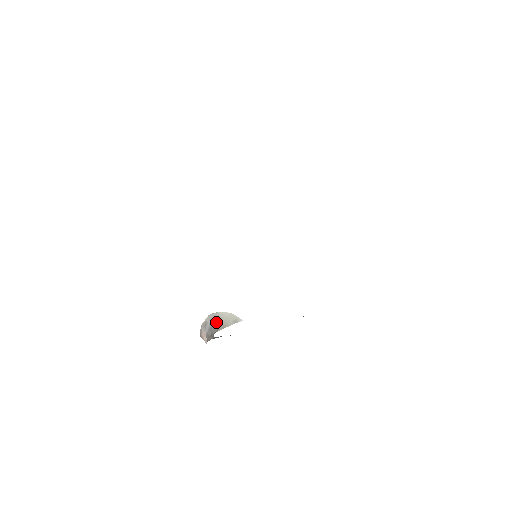
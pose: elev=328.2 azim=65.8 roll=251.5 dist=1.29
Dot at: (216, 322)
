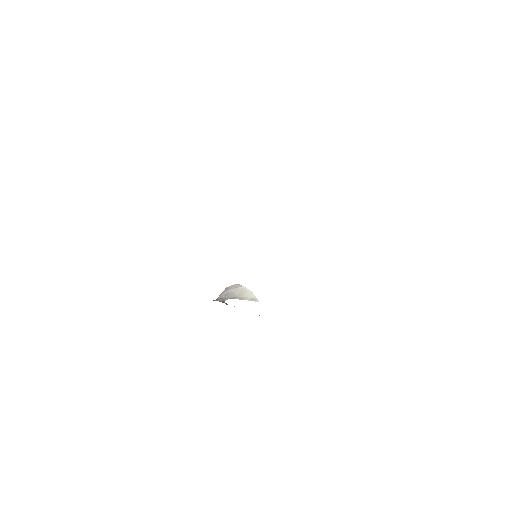
Dot at: (236, 292)
